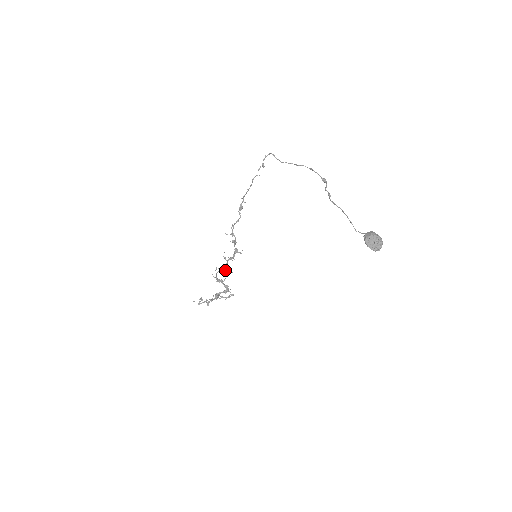
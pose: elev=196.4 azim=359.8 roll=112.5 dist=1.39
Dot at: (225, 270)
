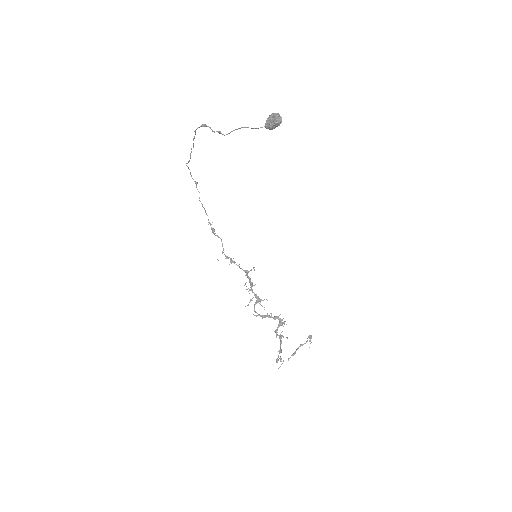
Dot at: (258, 300)
